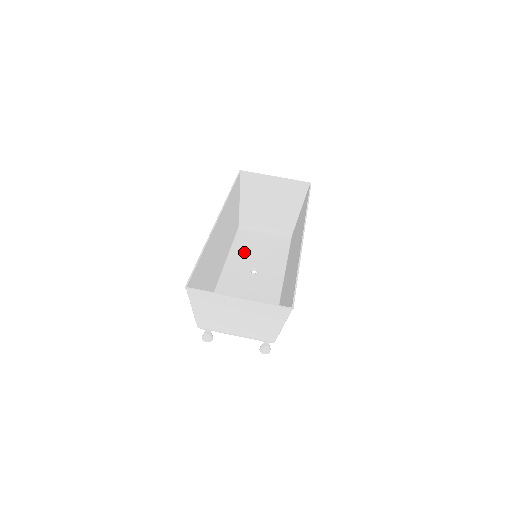
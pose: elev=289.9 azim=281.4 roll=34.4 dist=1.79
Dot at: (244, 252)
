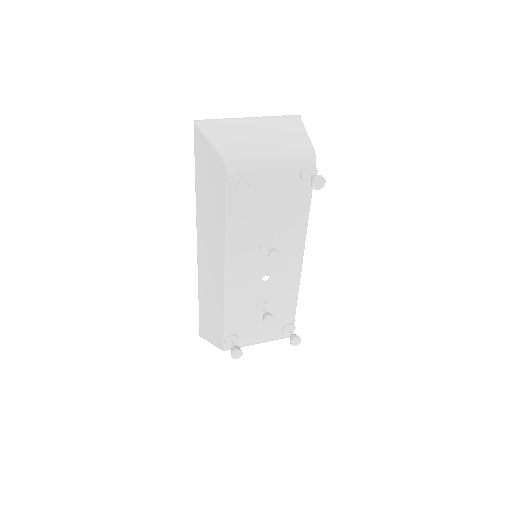
Dot at: (244, 306)
